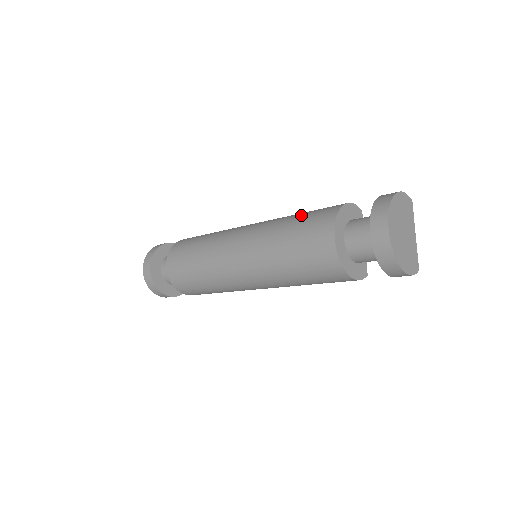
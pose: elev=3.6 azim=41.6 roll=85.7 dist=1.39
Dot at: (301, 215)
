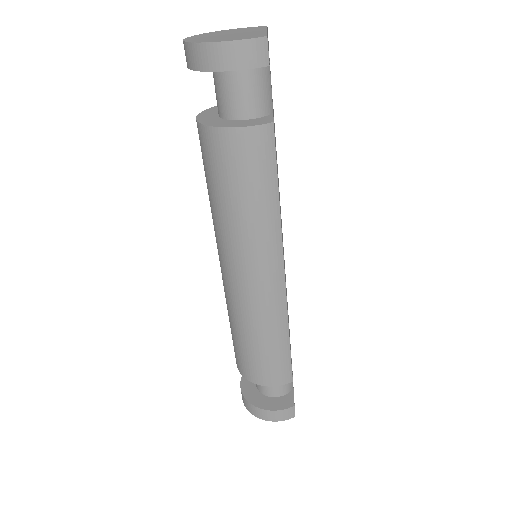
Dot at: occluded
